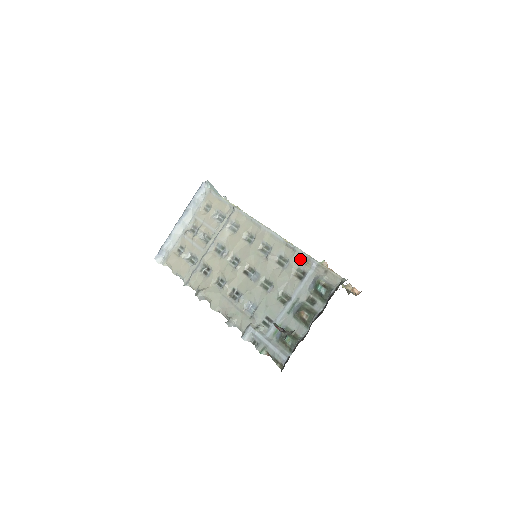
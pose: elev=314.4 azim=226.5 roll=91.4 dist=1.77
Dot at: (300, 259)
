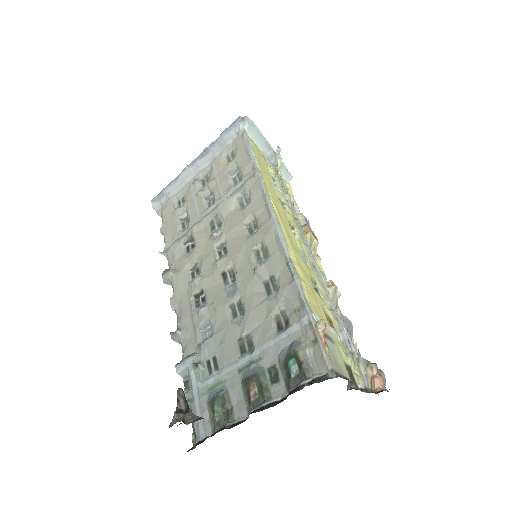
Dot at: (293, 297)
